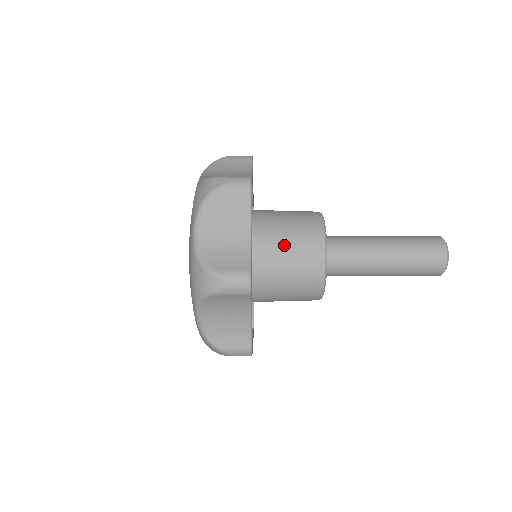
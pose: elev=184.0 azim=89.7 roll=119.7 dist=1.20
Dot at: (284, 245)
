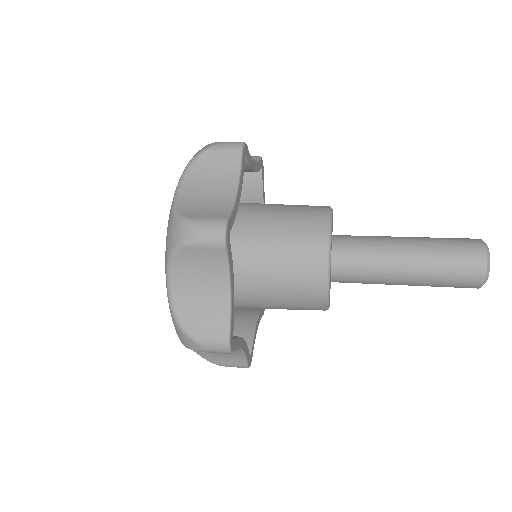
Dot at: (281, 224)
